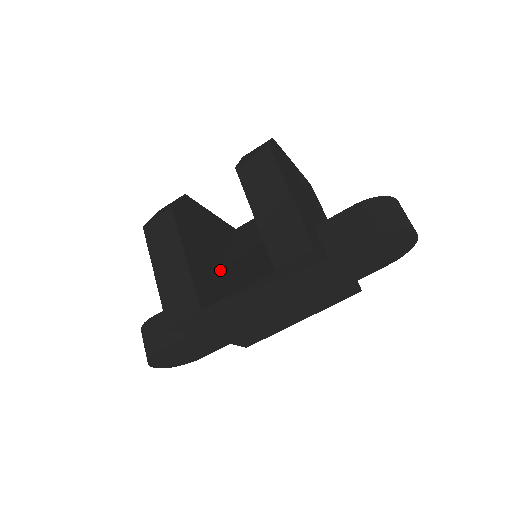
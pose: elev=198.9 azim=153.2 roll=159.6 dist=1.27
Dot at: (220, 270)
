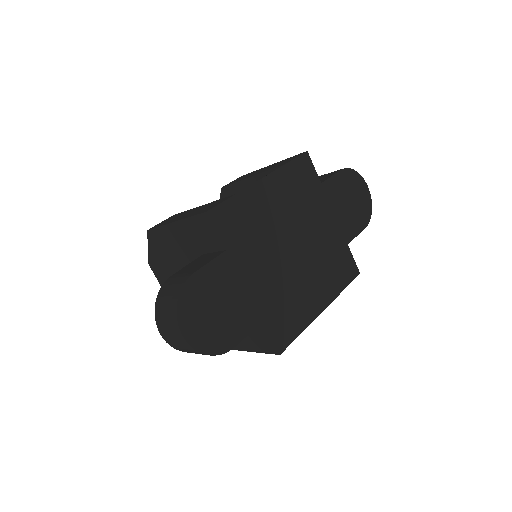
Dot at: occluded
